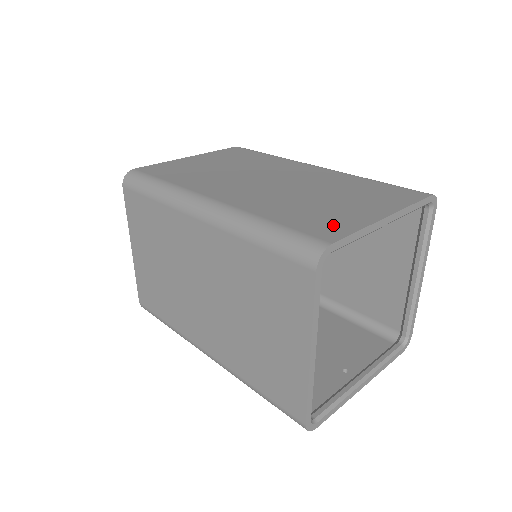
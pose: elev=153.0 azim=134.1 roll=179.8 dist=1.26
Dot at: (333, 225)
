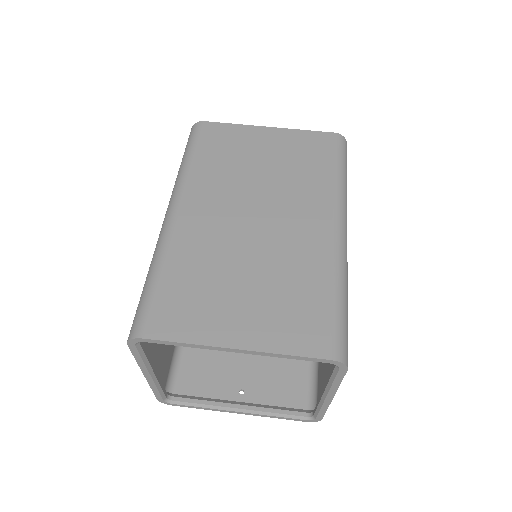
Dot at: (182, 320)
